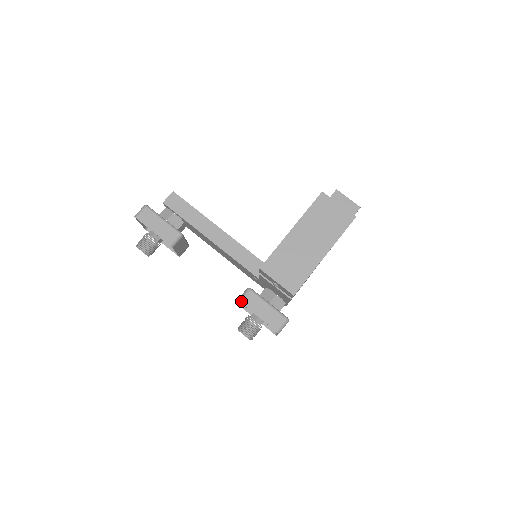
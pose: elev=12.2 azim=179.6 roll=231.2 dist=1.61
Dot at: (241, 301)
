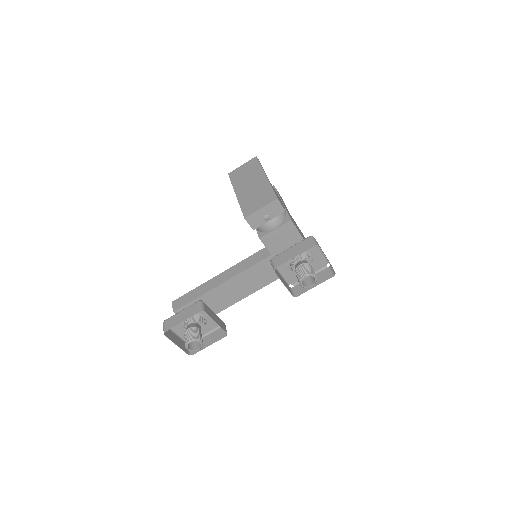
Dot at: (275, 267)
